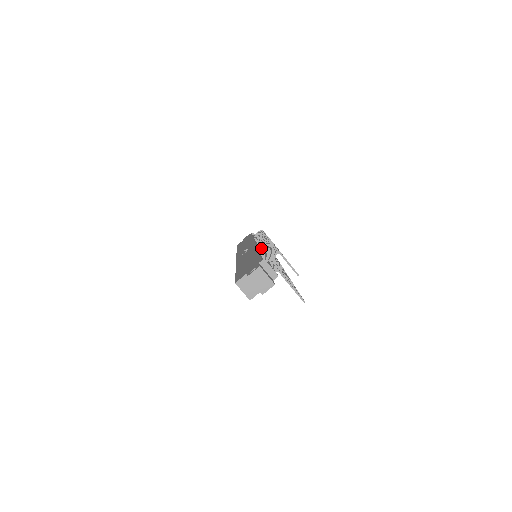
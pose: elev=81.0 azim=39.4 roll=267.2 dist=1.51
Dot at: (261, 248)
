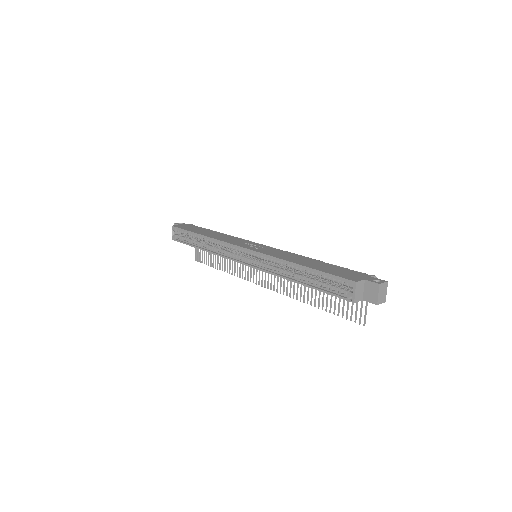
Dot at: occluded
